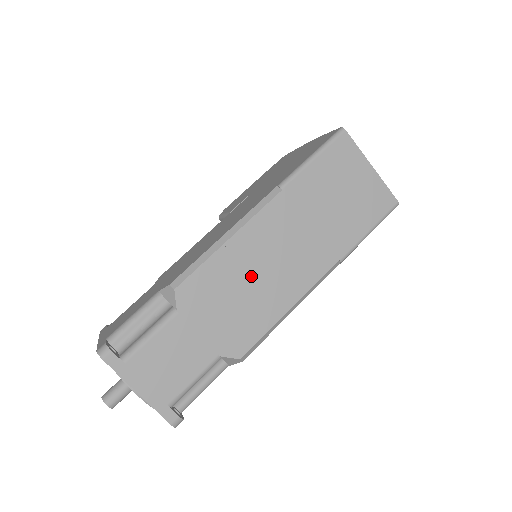
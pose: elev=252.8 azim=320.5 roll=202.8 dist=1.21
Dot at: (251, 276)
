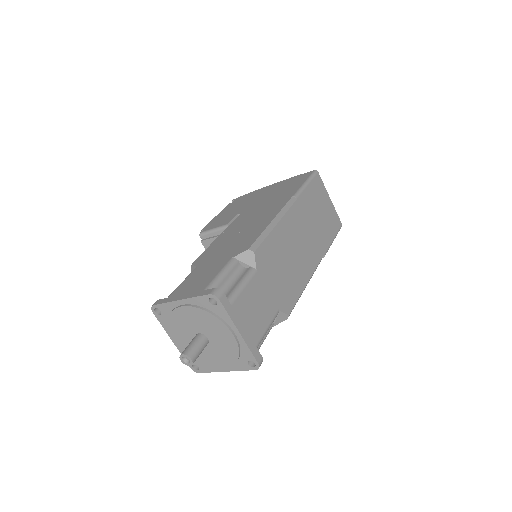
Dot at: (289, 254)
